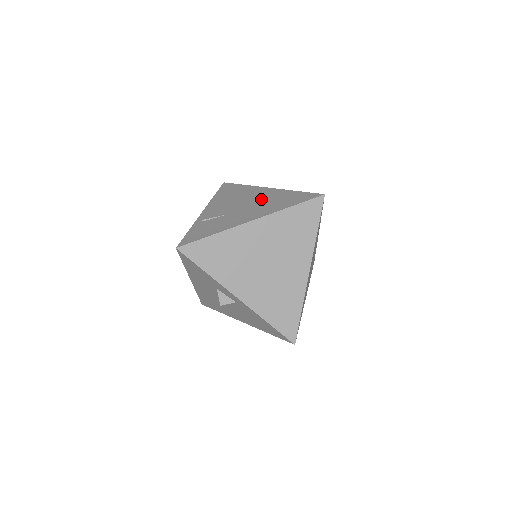
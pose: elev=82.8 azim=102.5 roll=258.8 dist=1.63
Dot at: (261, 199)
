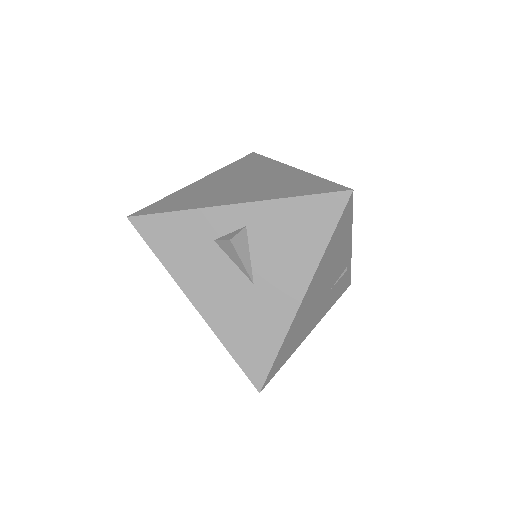
Dot at: occluded
